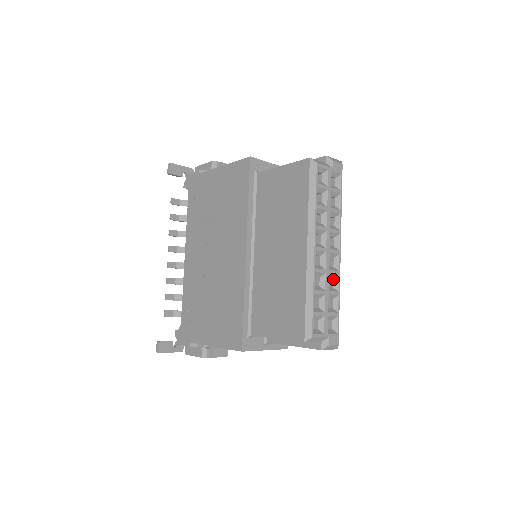
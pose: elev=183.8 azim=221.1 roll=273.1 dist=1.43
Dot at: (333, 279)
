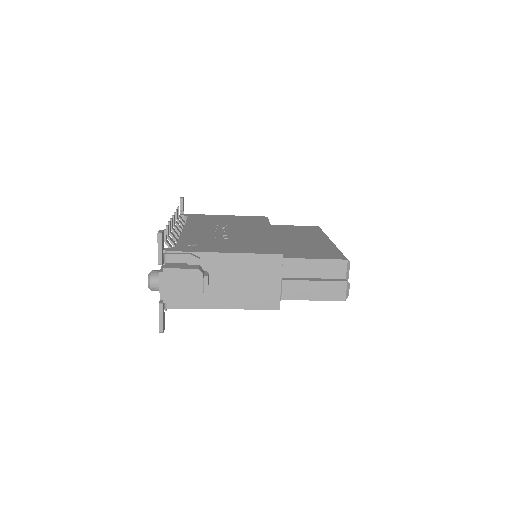
Dot at: occluded
